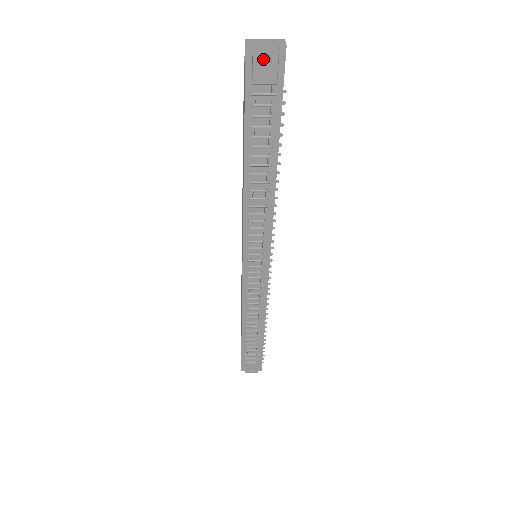
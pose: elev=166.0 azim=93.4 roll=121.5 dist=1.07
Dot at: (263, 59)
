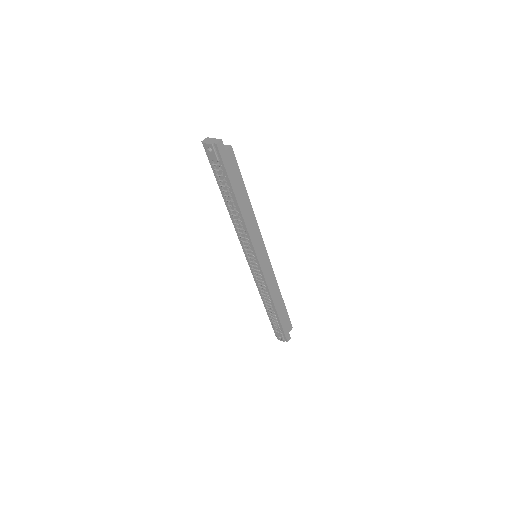
Dot at: occluded
